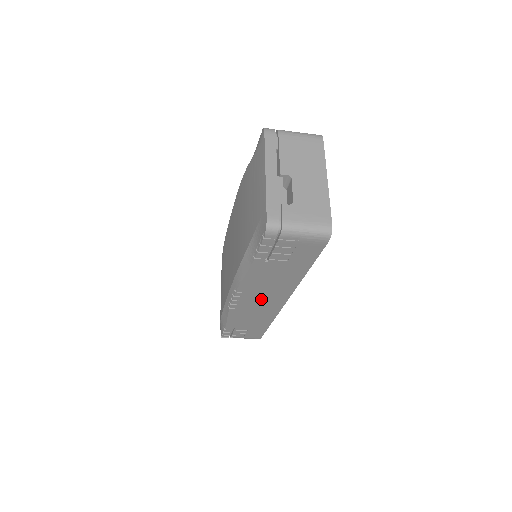
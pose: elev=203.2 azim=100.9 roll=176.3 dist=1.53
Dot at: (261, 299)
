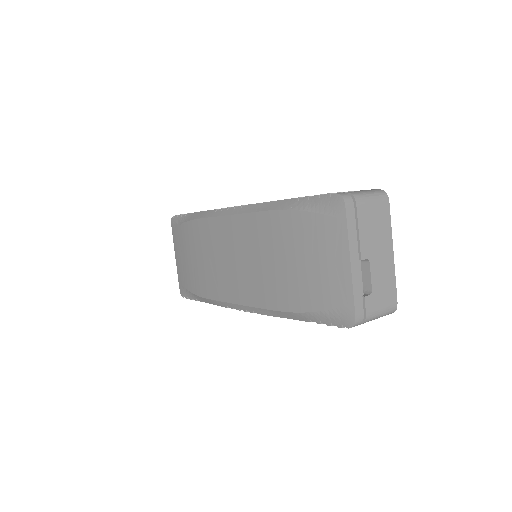
Dot at: occluded
